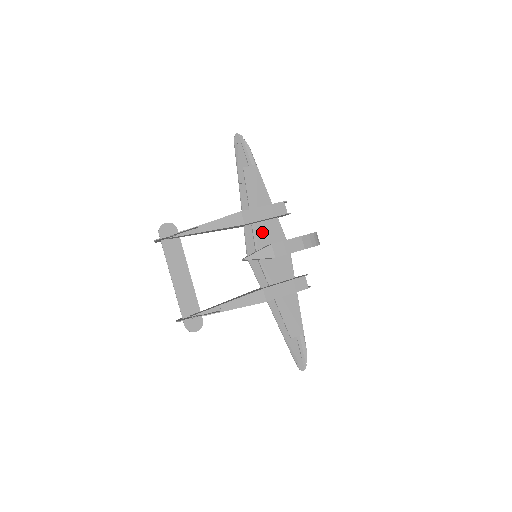
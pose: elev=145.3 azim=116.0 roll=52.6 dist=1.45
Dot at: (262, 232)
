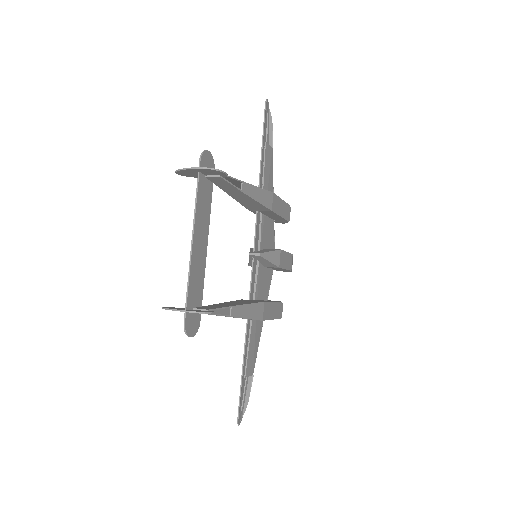
Dot at: (266, 229)
